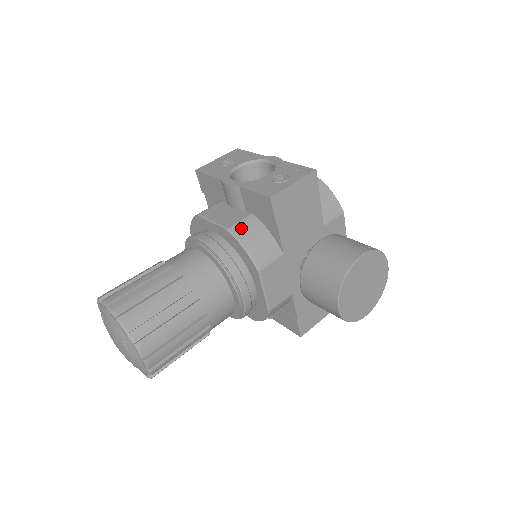
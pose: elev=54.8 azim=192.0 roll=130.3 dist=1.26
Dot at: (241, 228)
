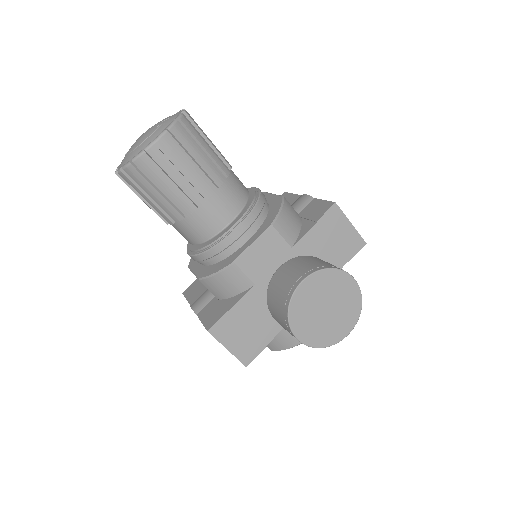
Dot at: (290, 206)
